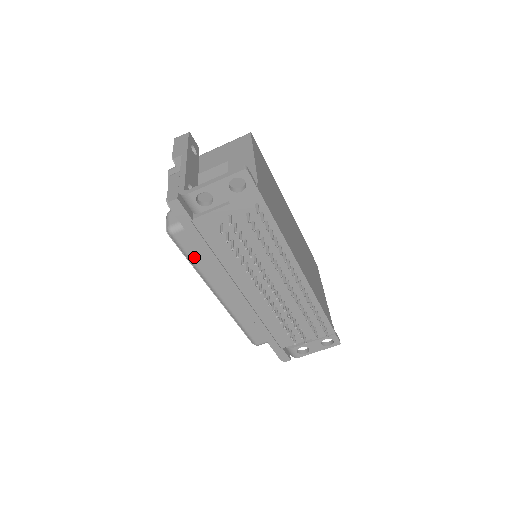
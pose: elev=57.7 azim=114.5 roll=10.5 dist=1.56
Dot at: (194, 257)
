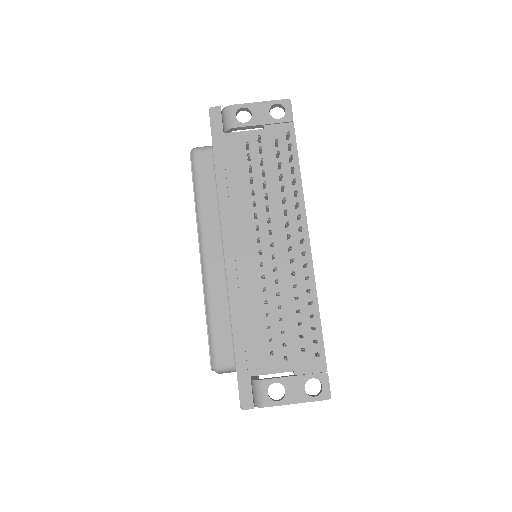
Dot at: (203, 187)
